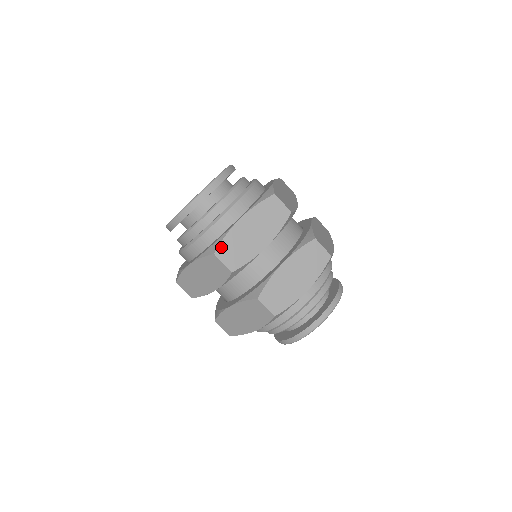
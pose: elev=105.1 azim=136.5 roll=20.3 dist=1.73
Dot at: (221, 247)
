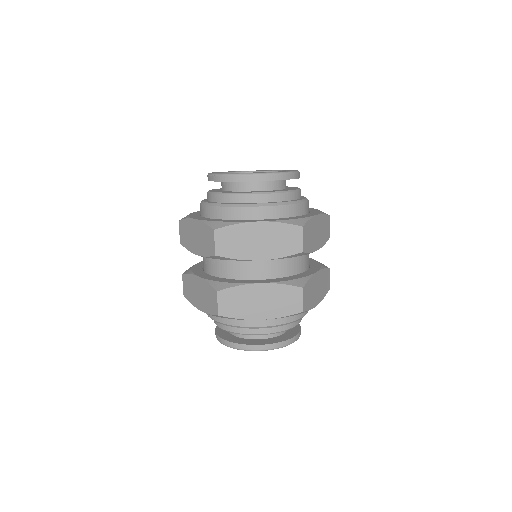
Dot at: (224, 229)
